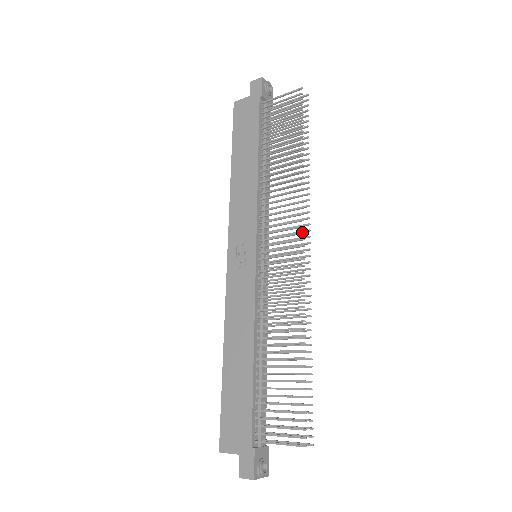
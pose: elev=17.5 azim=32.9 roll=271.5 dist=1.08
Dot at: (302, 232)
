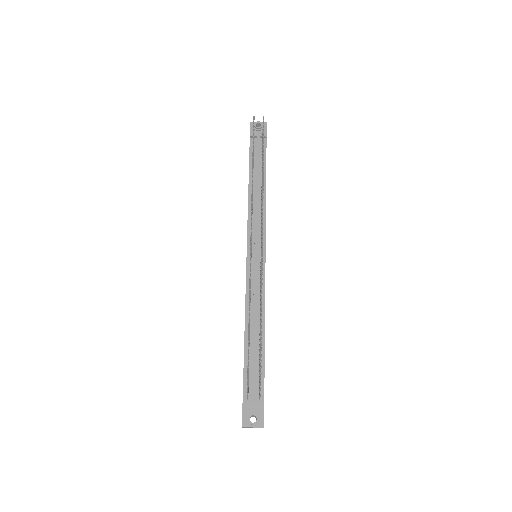
Dot at: occluded
